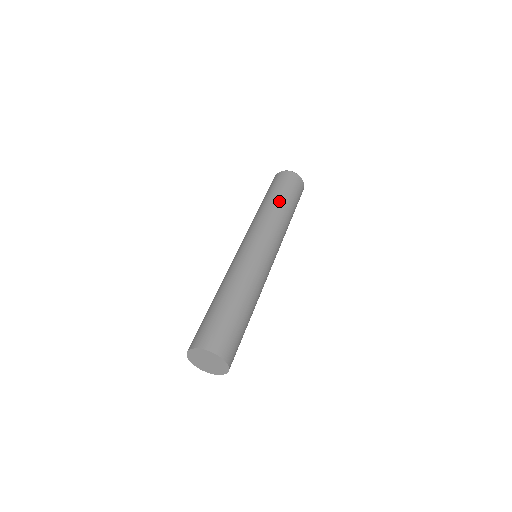
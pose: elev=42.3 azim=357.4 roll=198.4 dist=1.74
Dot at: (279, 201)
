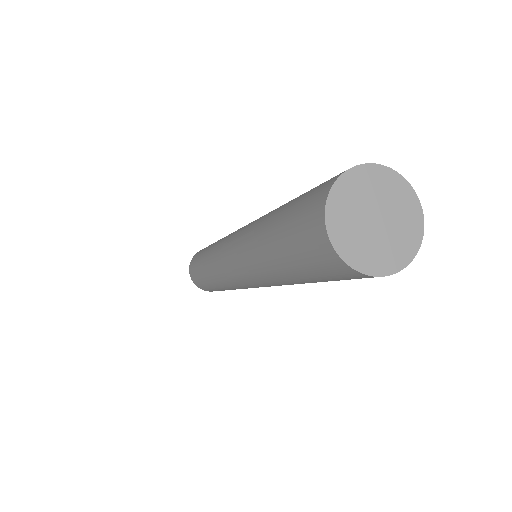
Dot at: occluded
